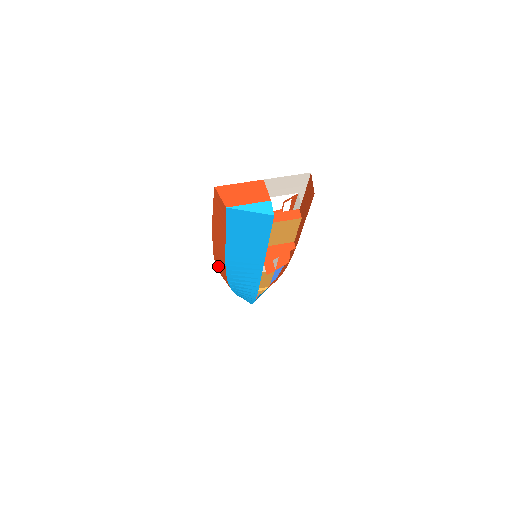
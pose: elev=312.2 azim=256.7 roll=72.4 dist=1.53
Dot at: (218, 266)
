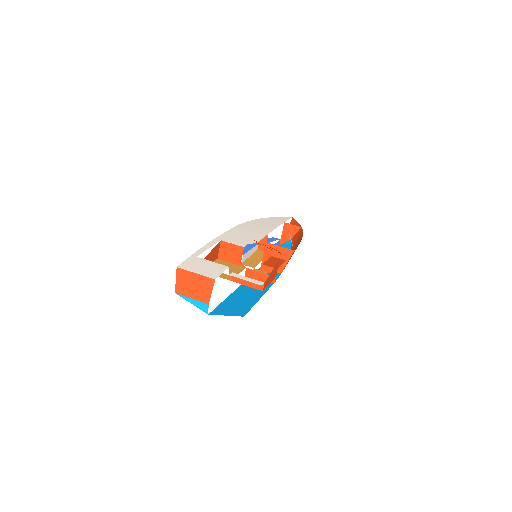
Dot at: occluded
